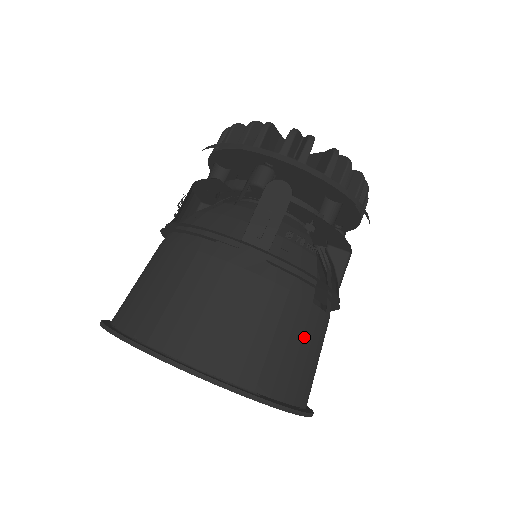
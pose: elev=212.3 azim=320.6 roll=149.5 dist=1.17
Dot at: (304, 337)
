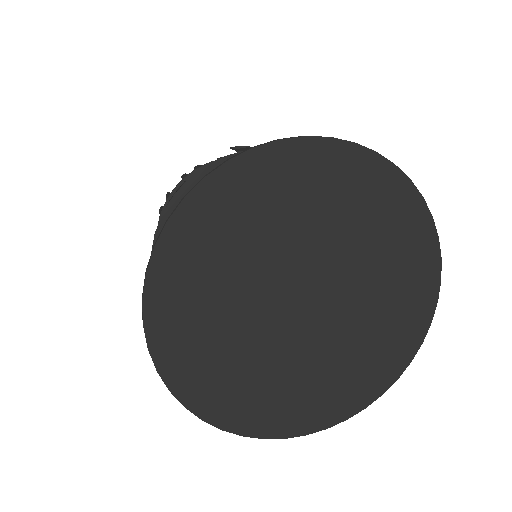
Dot at: occluded
